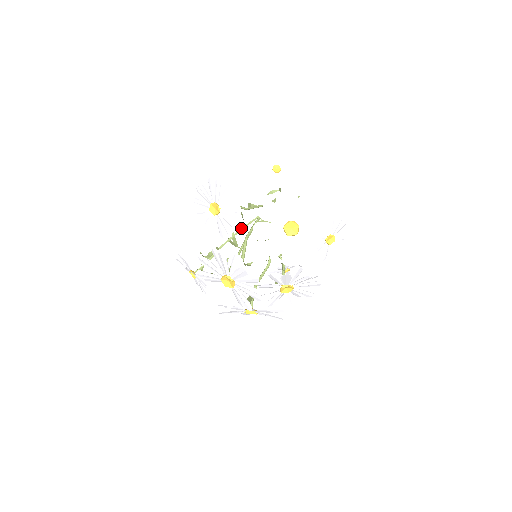
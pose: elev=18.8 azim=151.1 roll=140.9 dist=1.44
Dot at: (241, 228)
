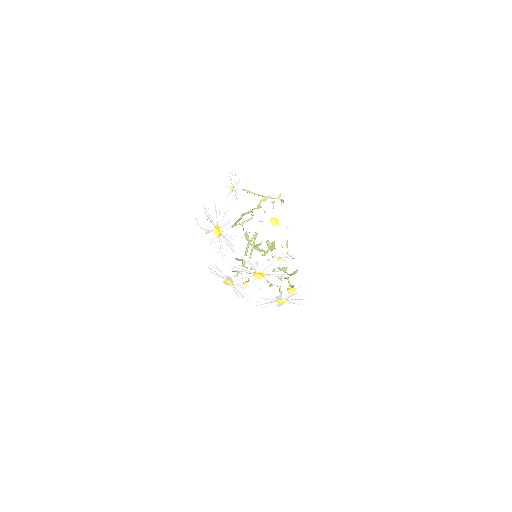
Dot at: (254, 238)
